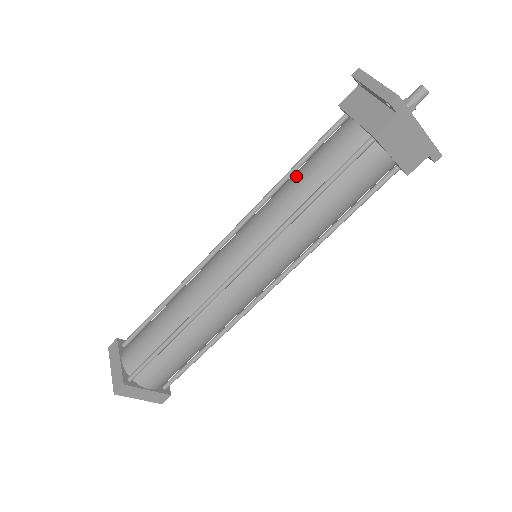
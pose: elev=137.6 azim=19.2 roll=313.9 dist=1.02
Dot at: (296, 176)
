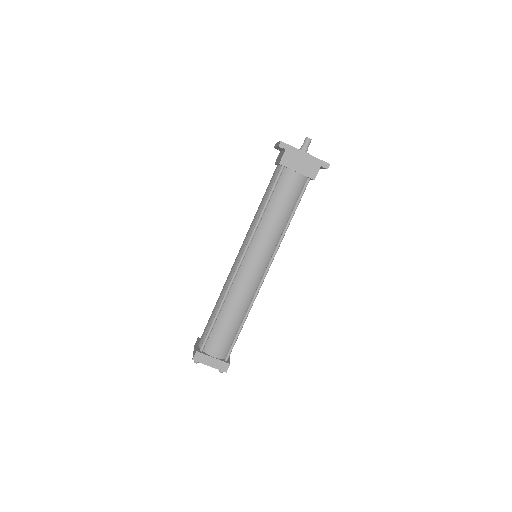
Dot at: occluded
